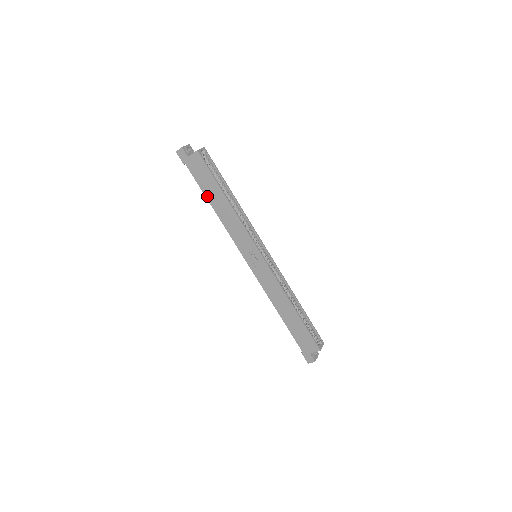
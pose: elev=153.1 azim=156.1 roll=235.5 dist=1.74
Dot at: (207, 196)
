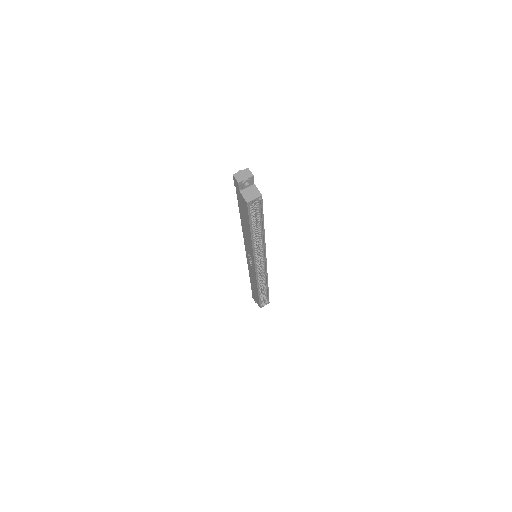
Dot at: (240, 214)
